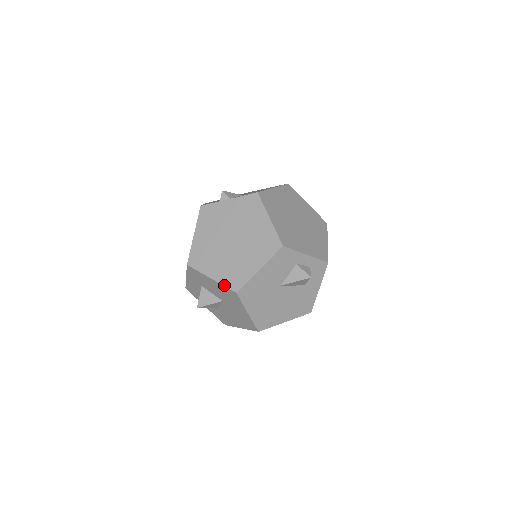
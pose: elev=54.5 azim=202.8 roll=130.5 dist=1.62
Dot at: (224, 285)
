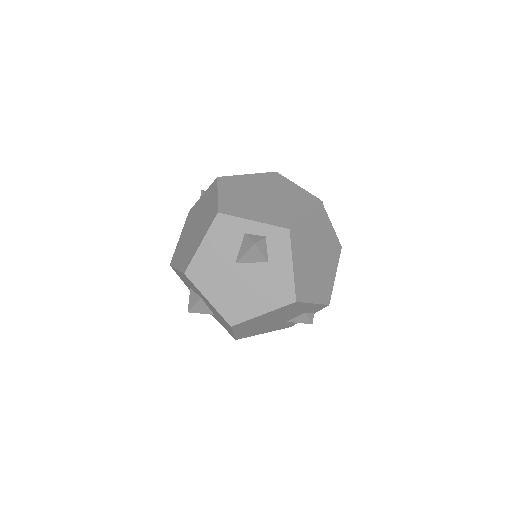
Dot at: (180, 270)
